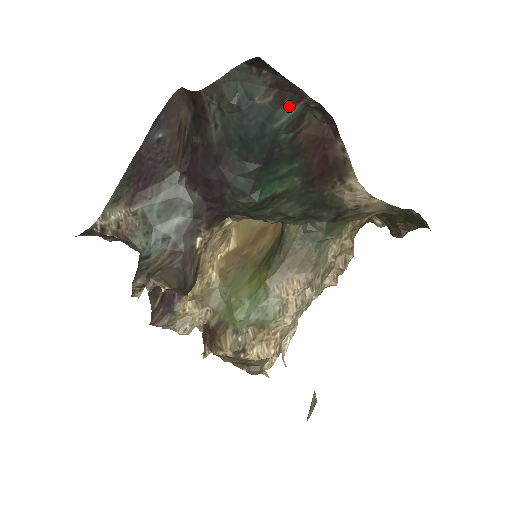
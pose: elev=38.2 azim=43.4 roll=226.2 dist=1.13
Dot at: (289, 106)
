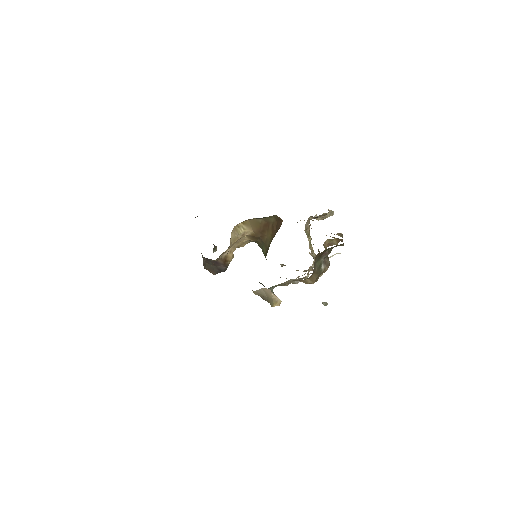
Dot at: occluded
